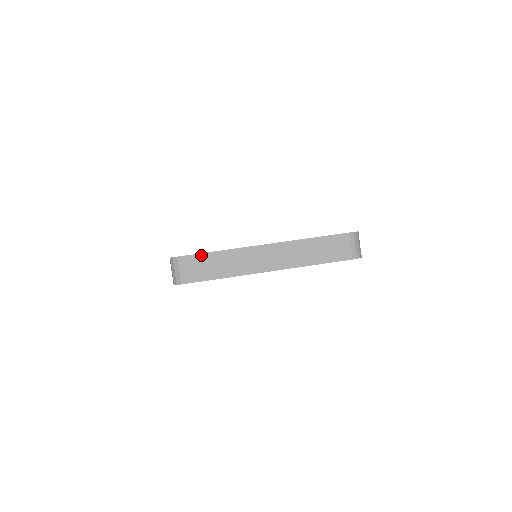
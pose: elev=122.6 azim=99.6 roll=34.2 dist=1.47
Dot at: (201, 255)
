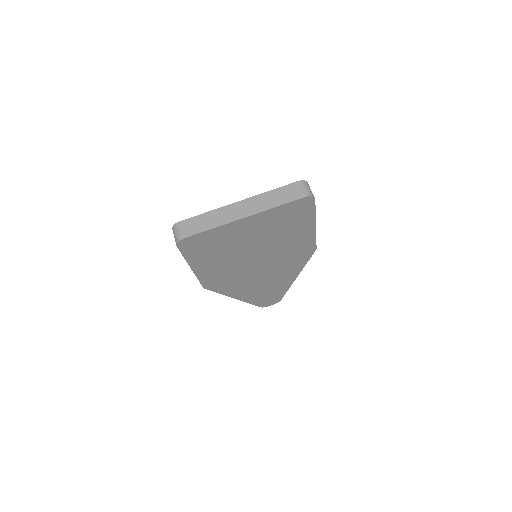
Dot at: (192, 218)
